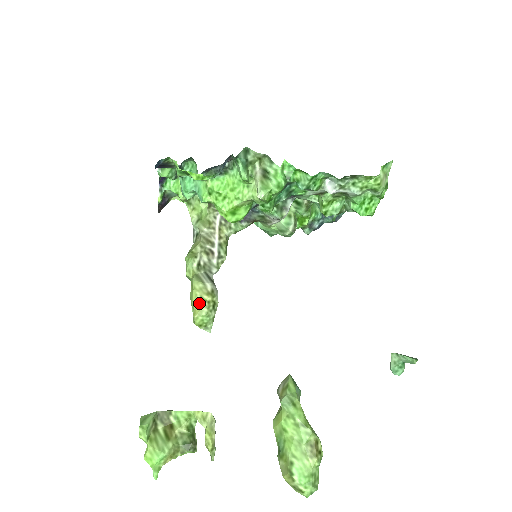
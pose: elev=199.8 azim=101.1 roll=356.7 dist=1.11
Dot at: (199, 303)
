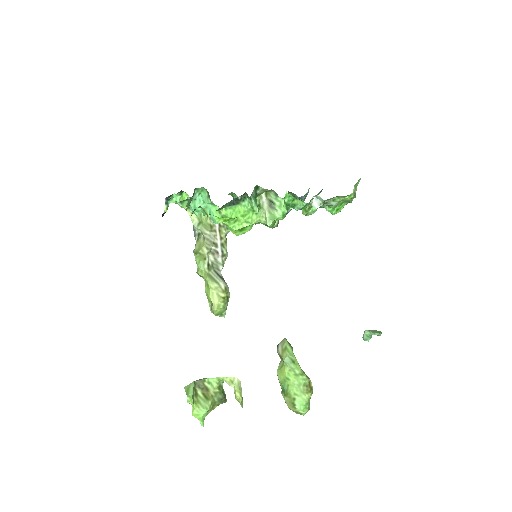
Dot at: (216, 299)
